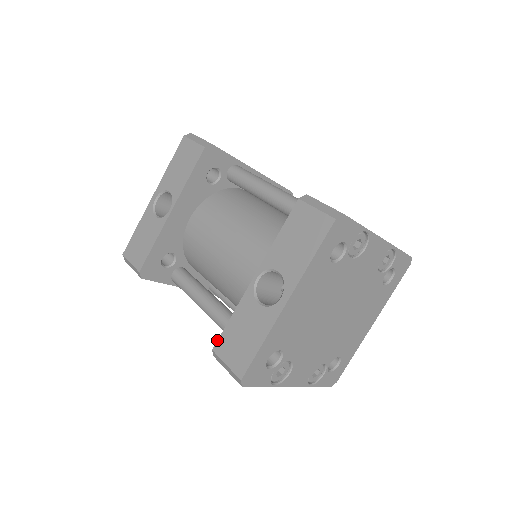
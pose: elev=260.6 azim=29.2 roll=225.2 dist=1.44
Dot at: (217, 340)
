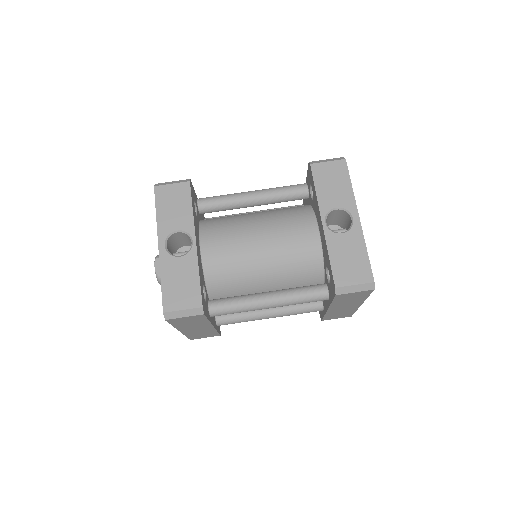
Dot at: (333, 279)
